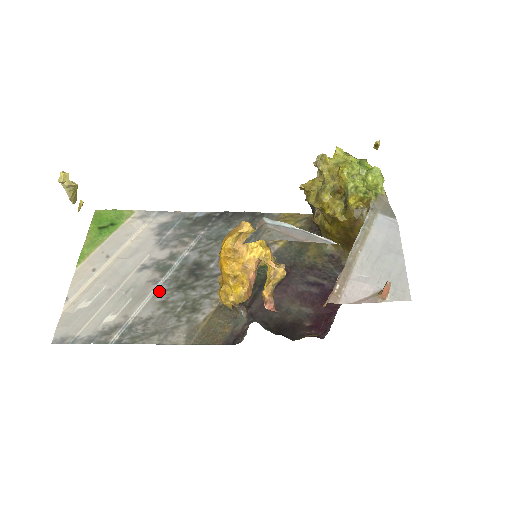
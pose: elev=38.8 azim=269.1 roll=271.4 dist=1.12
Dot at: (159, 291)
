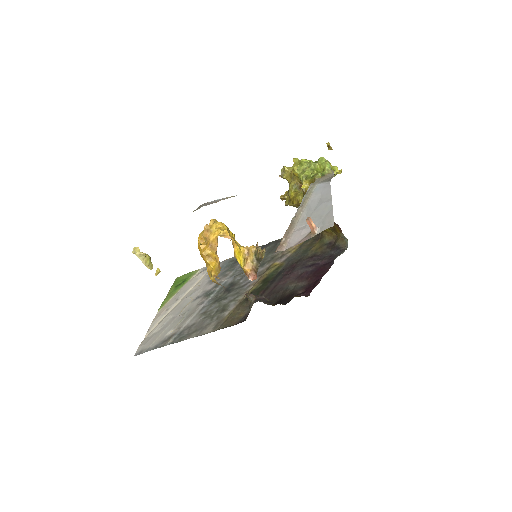
Dot at: (203, 307)
